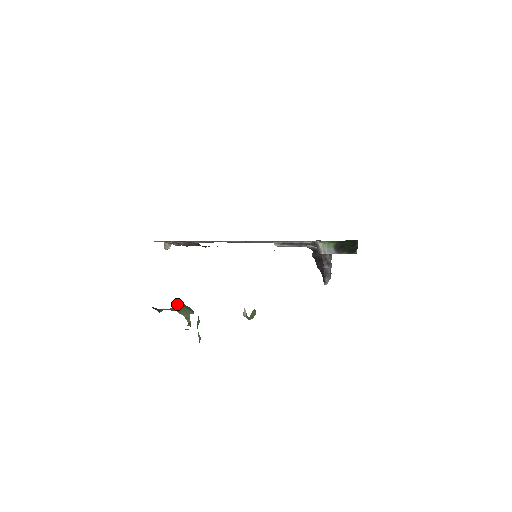
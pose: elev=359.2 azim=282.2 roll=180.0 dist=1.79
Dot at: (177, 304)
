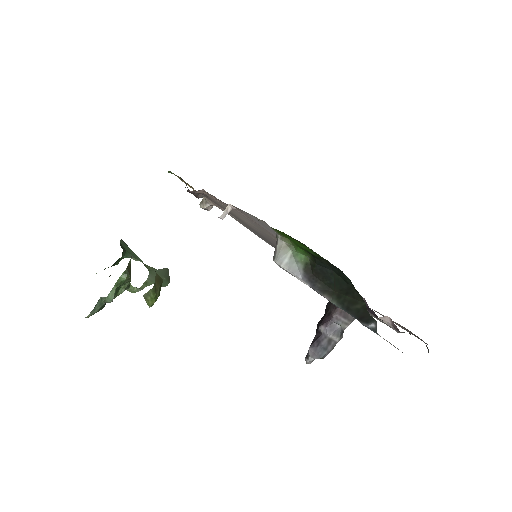
Dot at: (162, 269)
